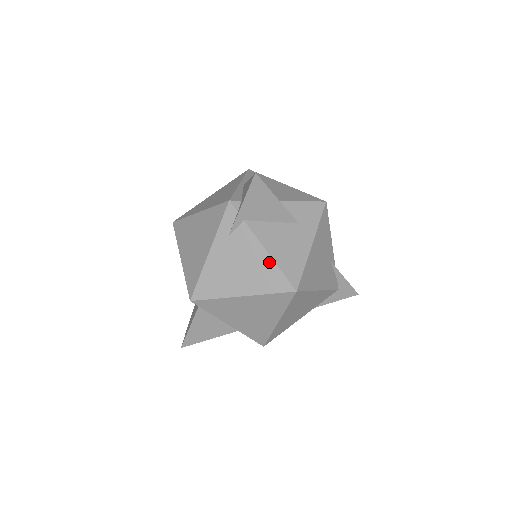
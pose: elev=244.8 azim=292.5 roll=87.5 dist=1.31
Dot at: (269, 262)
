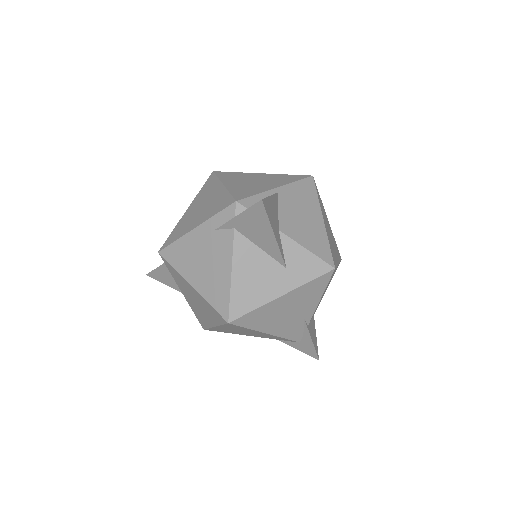
Dot at: (227, 280)
